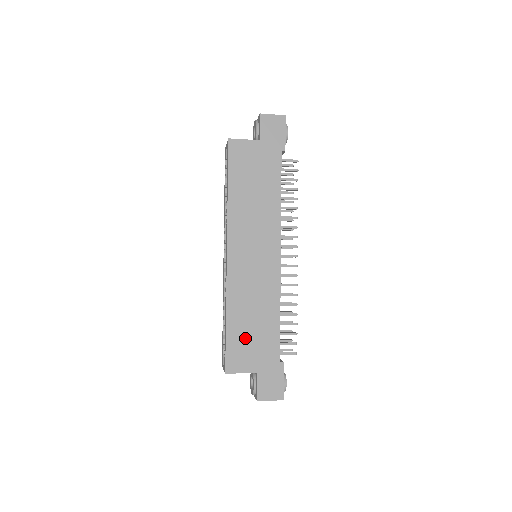
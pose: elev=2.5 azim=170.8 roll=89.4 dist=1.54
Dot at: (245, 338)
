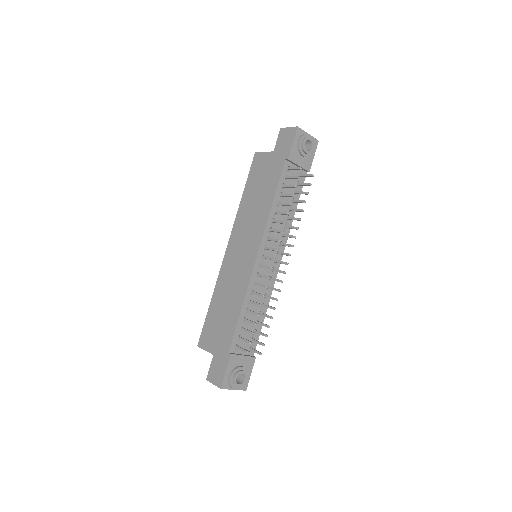
Dot at: (216, 321)
